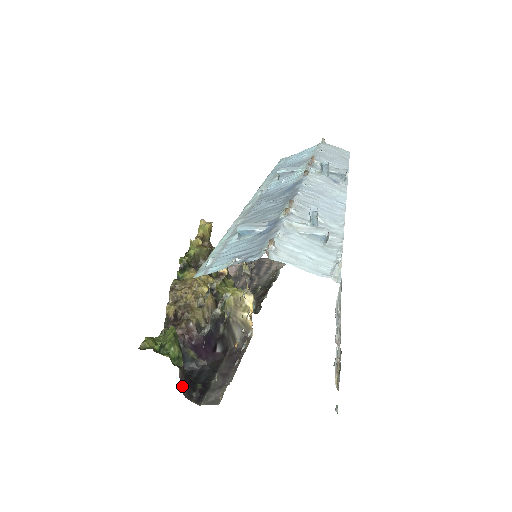
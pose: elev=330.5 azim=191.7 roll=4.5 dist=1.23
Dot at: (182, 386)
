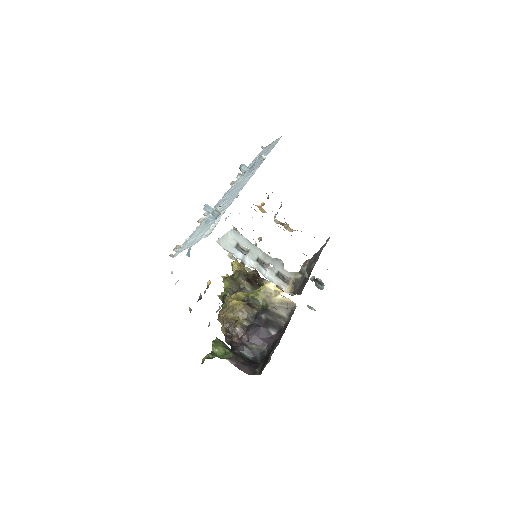
Dot at: (242, 369)
